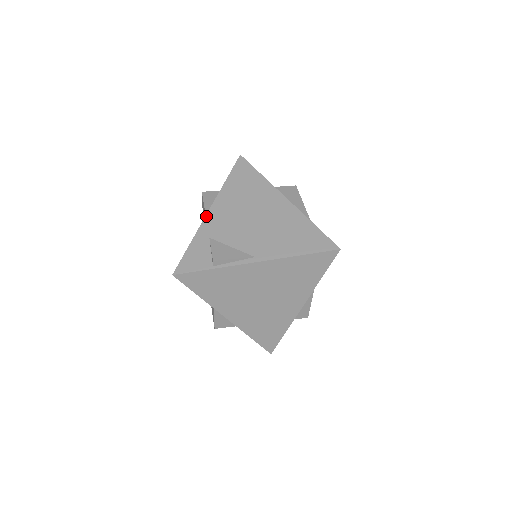
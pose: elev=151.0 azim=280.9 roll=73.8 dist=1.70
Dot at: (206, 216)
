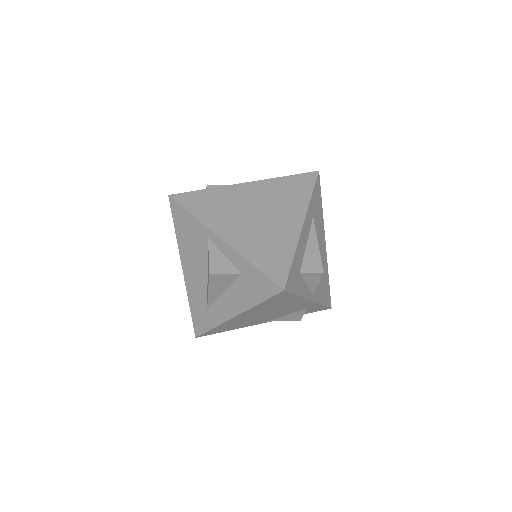
Dot at: occluded
